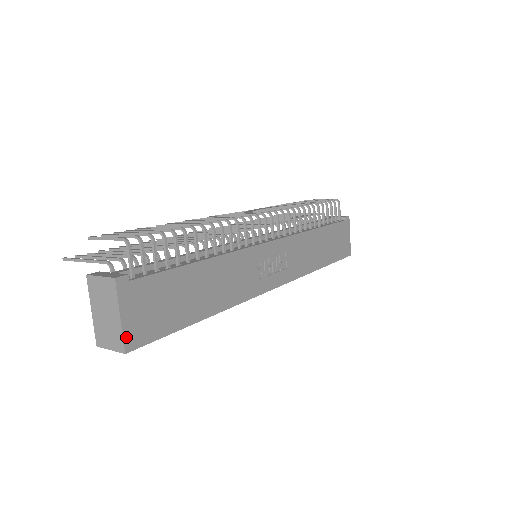
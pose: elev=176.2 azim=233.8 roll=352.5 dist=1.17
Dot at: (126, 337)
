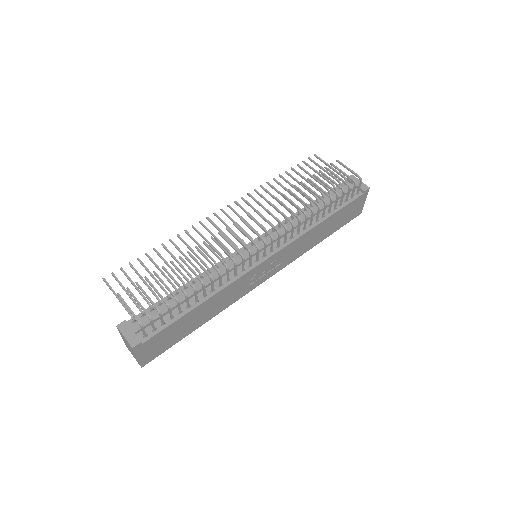
Dot at: (142, 362)
